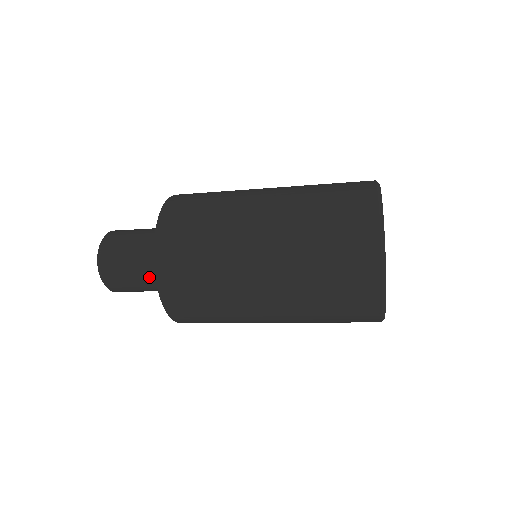
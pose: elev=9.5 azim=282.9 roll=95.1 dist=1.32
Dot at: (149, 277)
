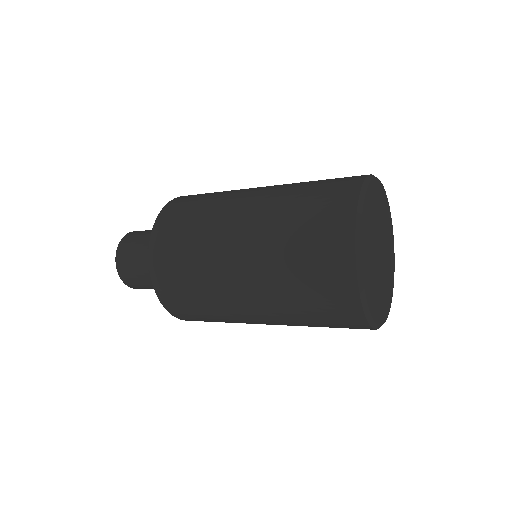
Dot at: occluded
